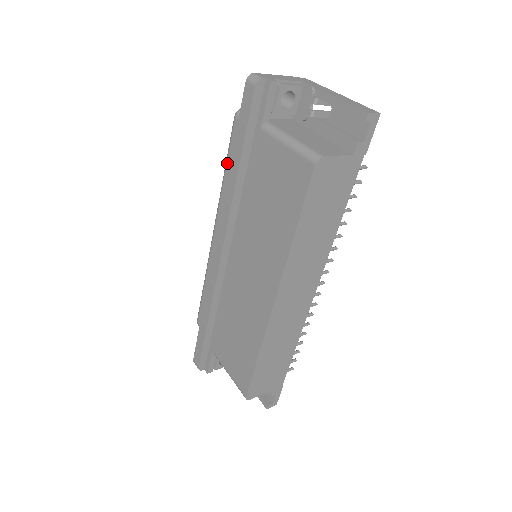
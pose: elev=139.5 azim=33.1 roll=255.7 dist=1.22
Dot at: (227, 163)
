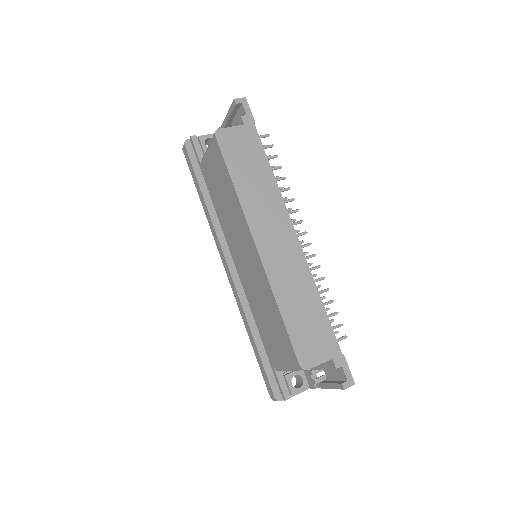
Dot at: occluded
